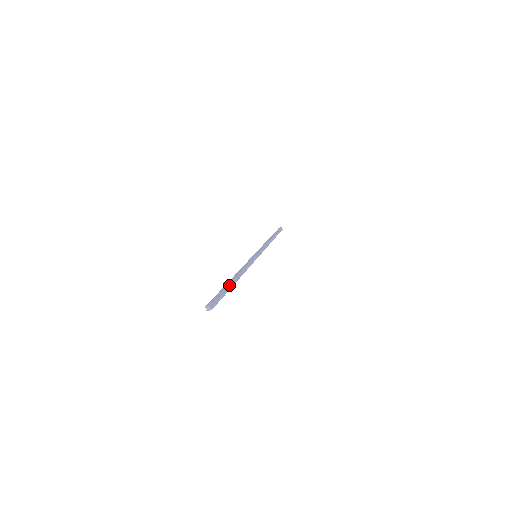
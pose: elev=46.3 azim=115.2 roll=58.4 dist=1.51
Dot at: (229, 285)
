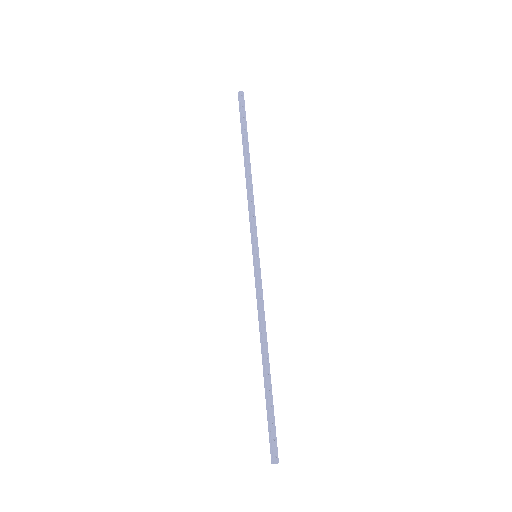
Dot at: (271, 390)
